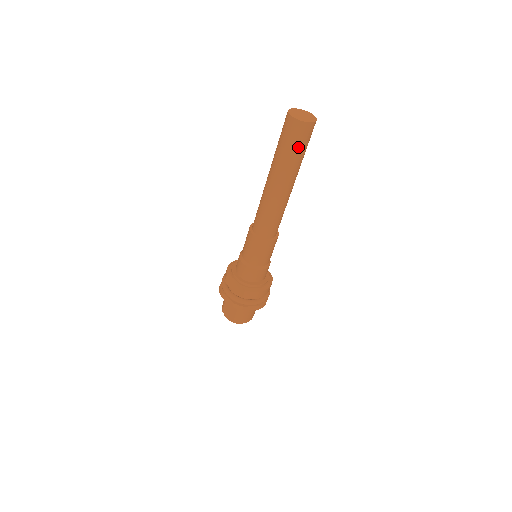
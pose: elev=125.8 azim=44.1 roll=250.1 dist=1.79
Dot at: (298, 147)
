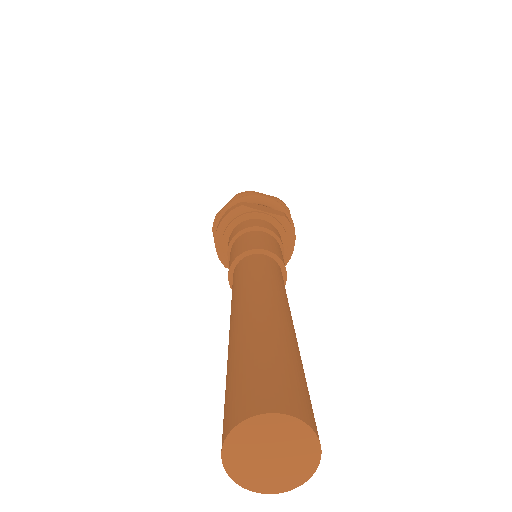
Dot at: occluded
